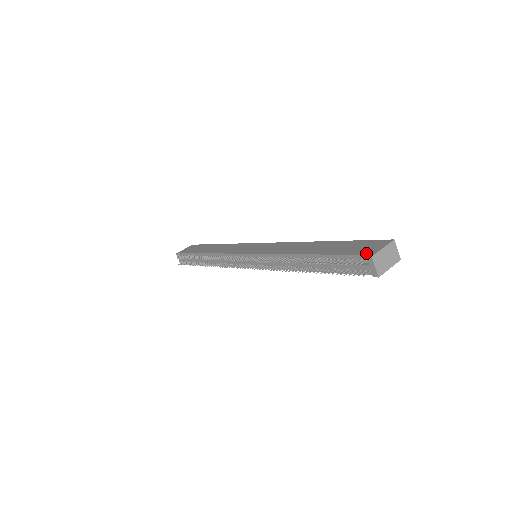
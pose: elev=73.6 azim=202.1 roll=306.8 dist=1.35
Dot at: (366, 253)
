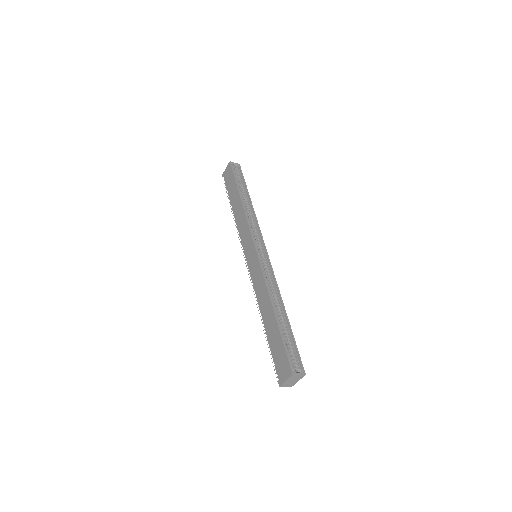
Dot at: (279, 377)
